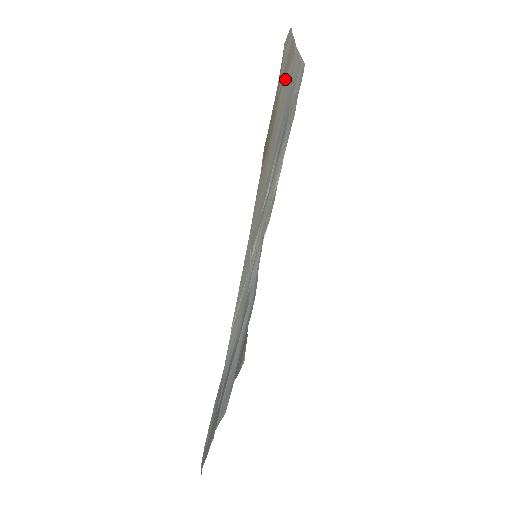
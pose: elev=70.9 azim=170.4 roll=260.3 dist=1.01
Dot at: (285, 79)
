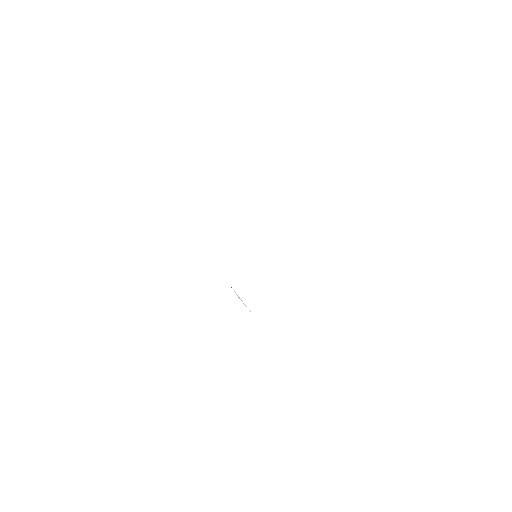
Dot at: occluded
